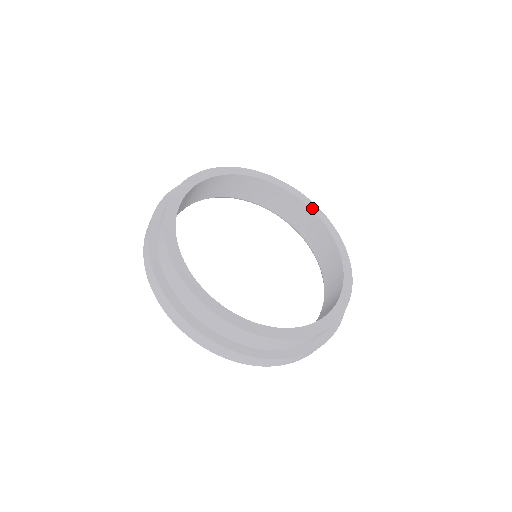
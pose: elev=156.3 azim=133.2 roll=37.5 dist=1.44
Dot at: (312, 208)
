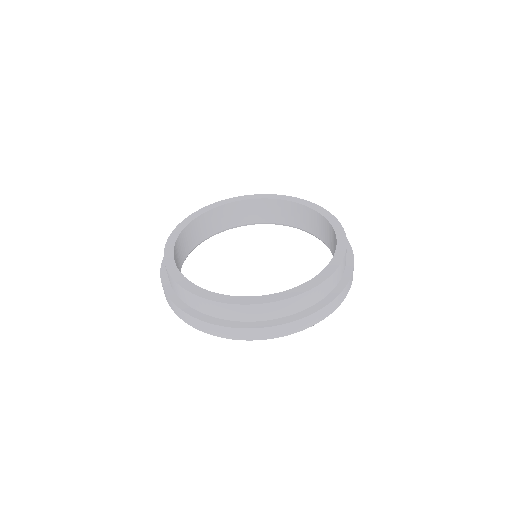
Dot at: (299, 202)
